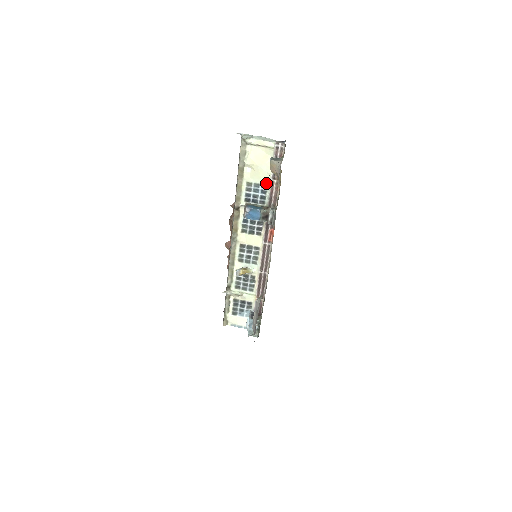
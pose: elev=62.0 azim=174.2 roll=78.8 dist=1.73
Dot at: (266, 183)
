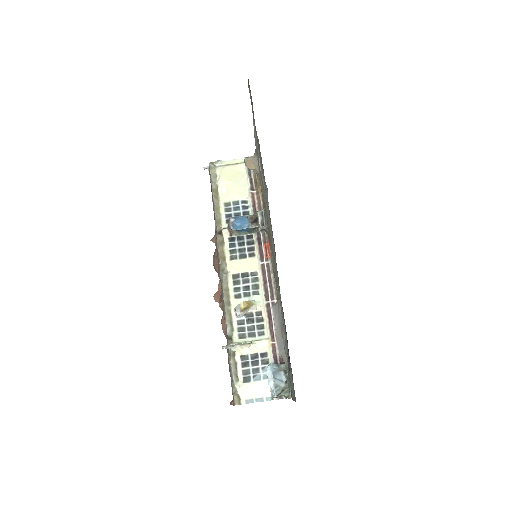
Dot at: (245, 198)
